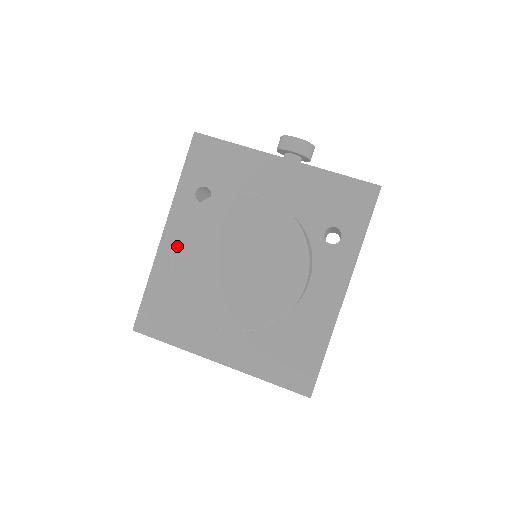
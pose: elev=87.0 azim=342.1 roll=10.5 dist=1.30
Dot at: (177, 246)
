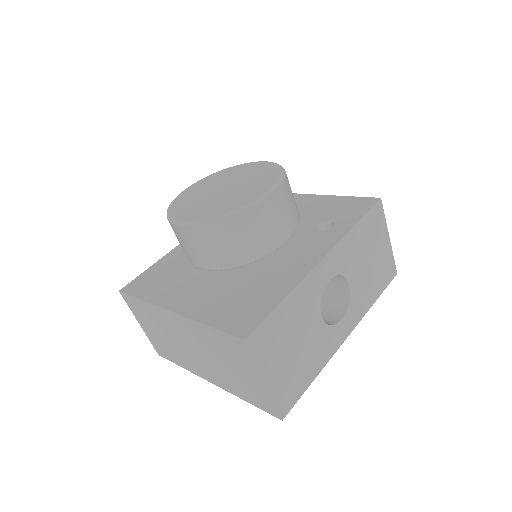
Dot at: (188, 189)
